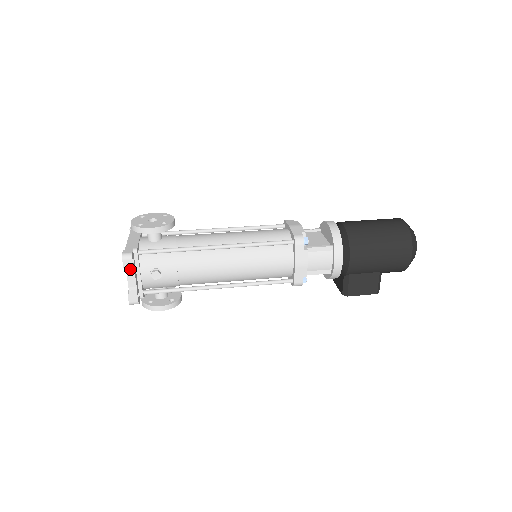
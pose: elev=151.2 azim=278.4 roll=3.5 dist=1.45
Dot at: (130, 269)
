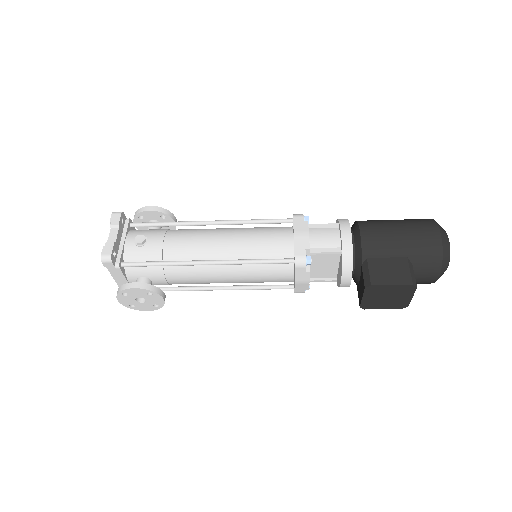
Dot at: (116, 222)
